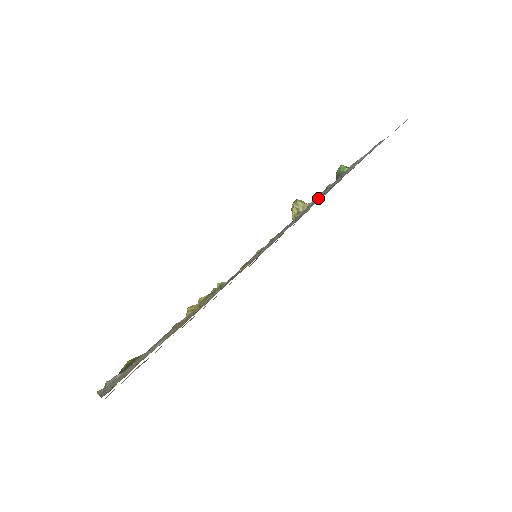
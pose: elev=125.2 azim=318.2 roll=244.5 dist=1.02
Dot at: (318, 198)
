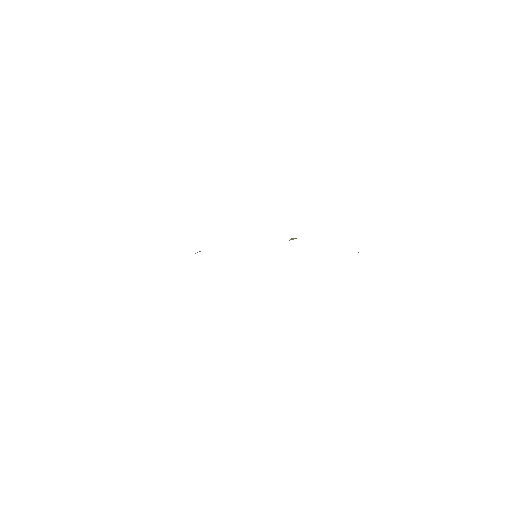
Dot at: occluded
